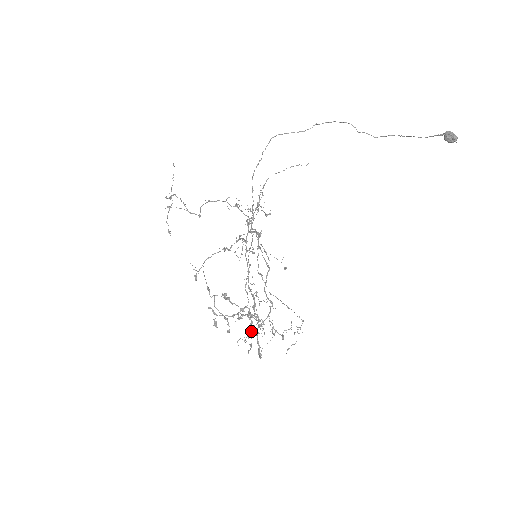
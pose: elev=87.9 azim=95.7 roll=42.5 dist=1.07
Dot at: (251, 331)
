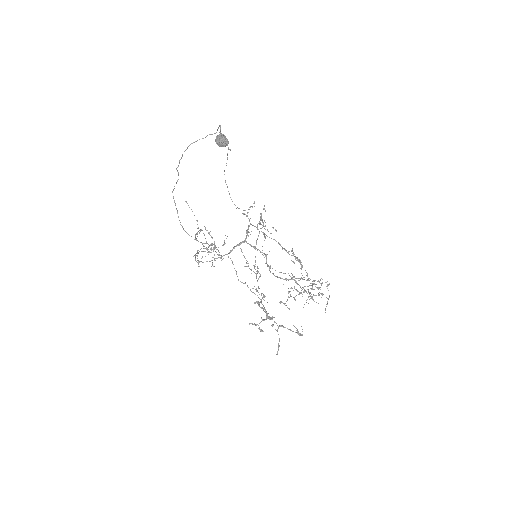
Dot at: occluded
